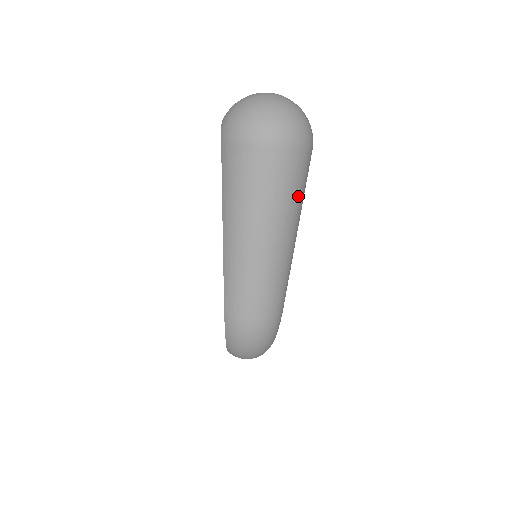
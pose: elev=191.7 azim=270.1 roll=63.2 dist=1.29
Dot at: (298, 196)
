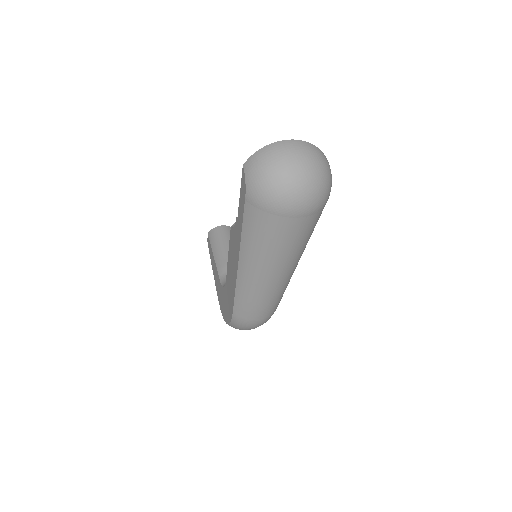
Dot at: (311, 234)
